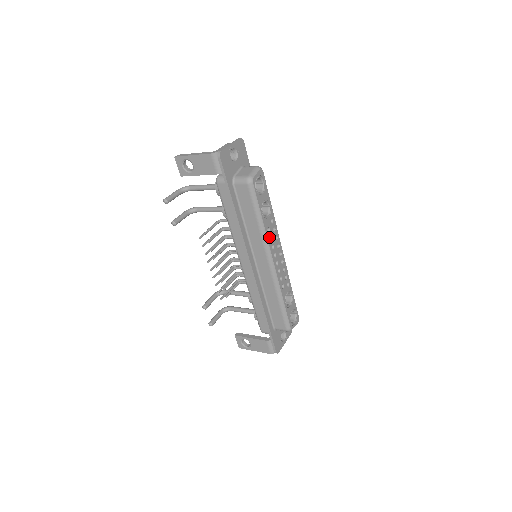
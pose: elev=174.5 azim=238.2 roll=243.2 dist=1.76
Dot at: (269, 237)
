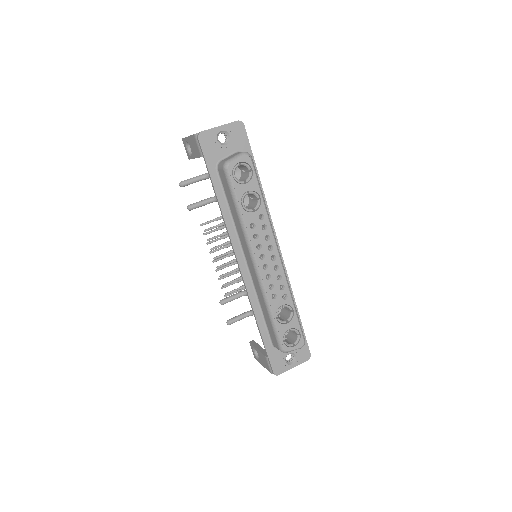
Dot at: (253, 234)
